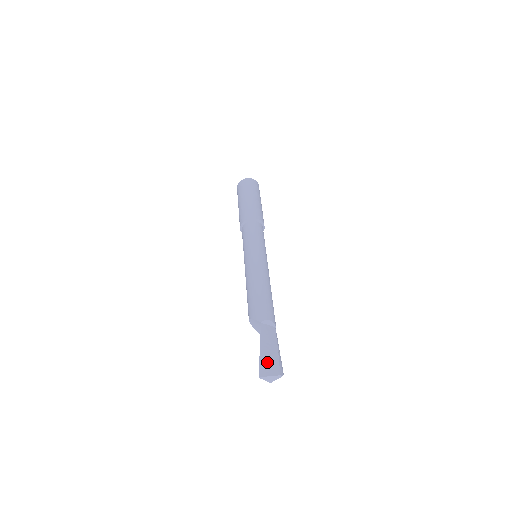
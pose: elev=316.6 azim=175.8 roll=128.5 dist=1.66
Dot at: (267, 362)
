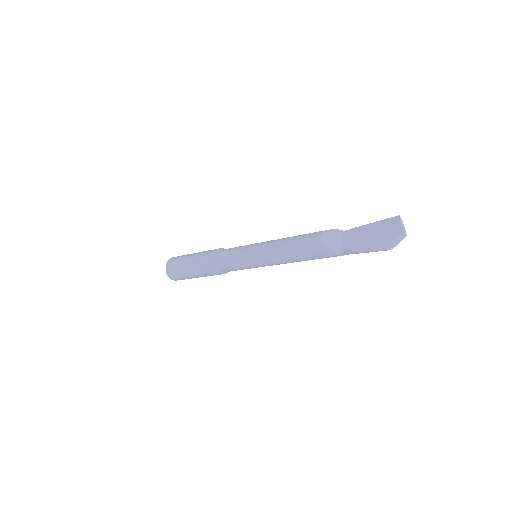
Dot at: (387, 225)
